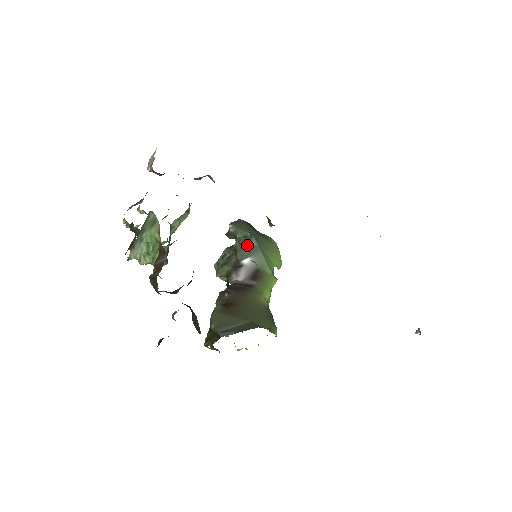
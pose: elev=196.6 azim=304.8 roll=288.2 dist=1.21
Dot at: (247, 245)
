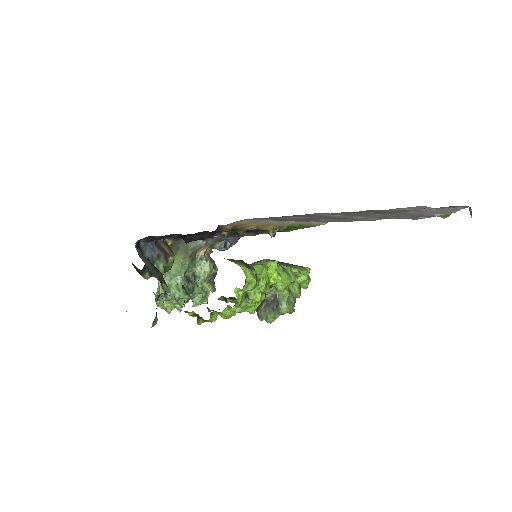
Dot at: occluded
